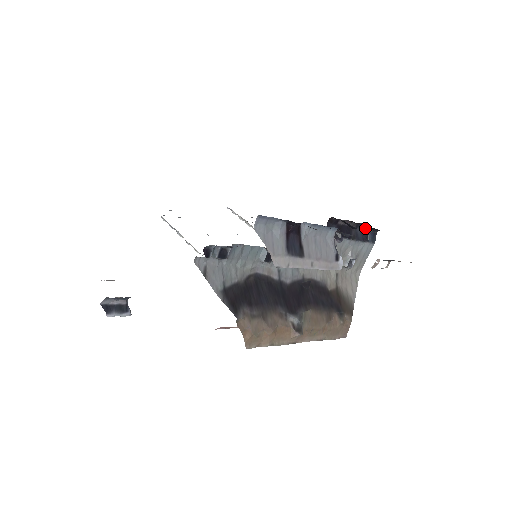
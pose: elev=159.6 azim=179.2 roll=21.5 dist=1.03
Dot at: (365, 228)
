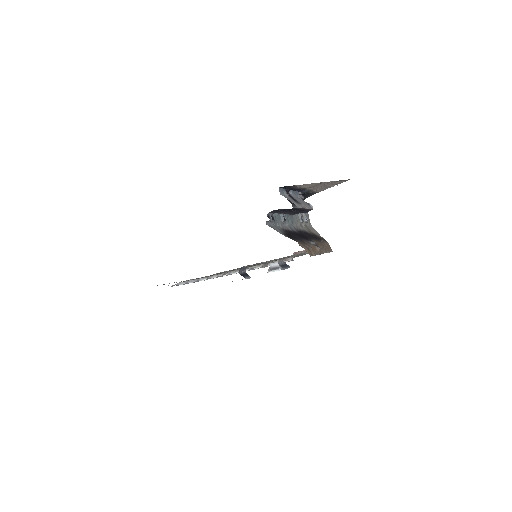
Dot at: occluded
